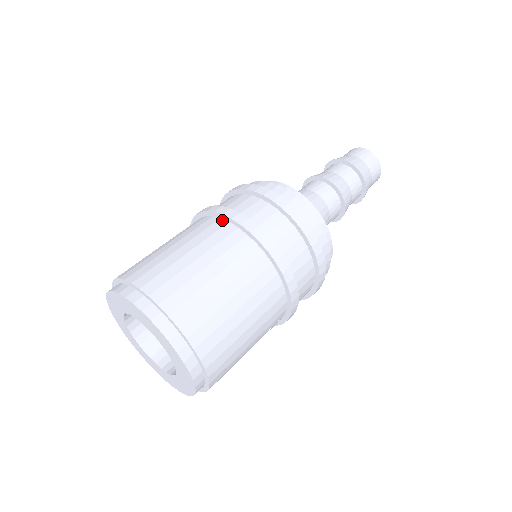
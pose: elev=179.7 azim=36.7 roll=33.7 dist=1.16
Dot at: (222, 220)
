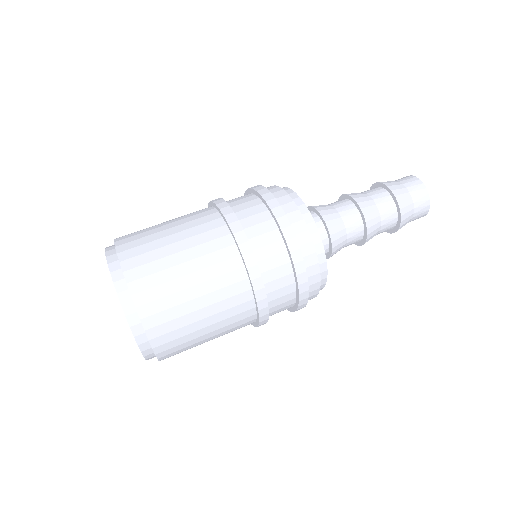
Dot at: (226, 228)
